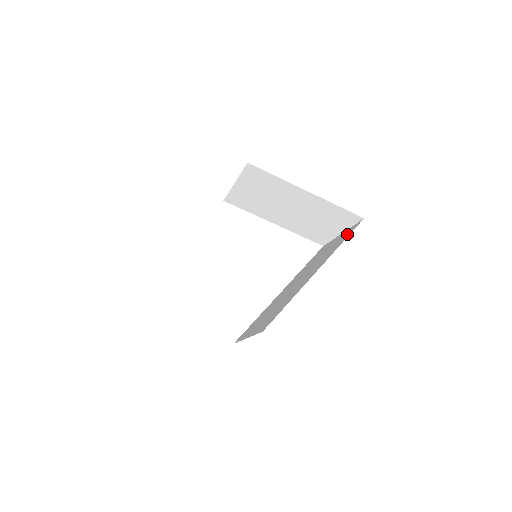
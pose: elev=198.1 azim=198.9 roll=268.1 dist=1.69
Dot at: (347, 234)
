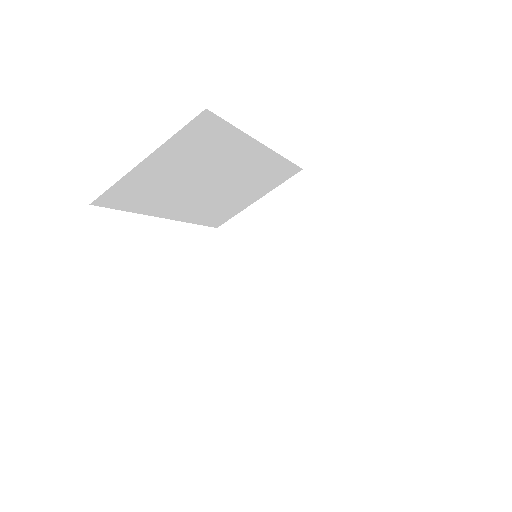
Dot at: occluded
